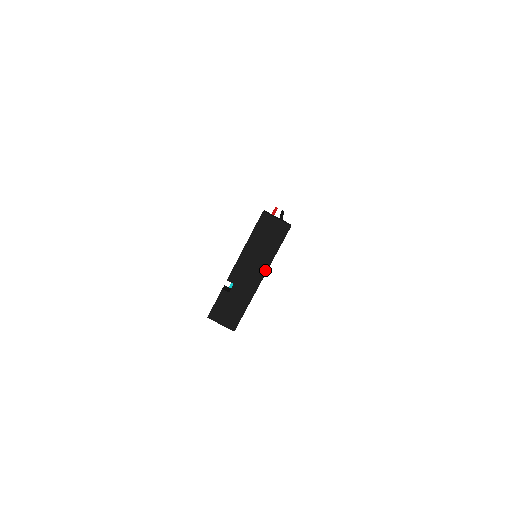
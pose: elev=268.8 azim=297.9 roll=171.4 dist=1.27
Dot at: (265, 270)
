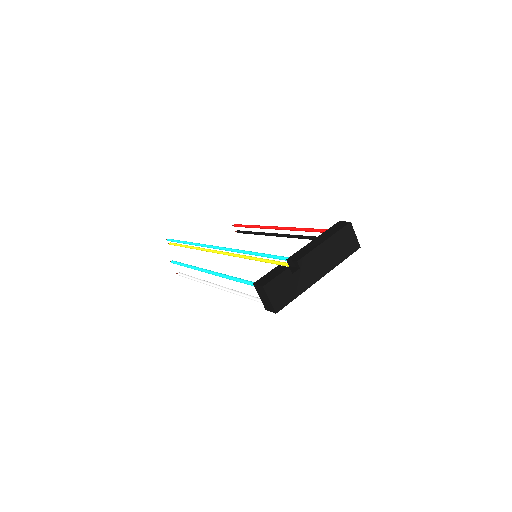
Dot at: (327, 271)
